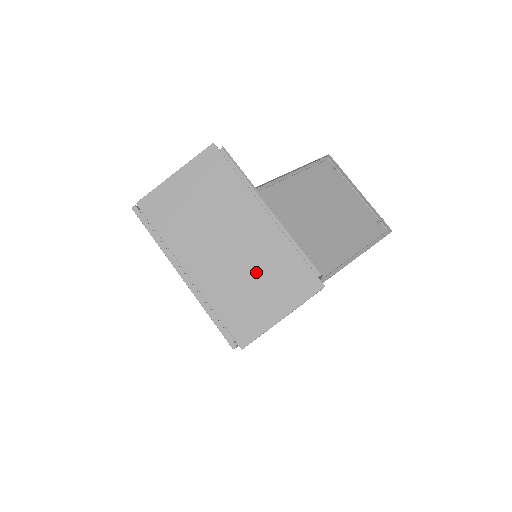
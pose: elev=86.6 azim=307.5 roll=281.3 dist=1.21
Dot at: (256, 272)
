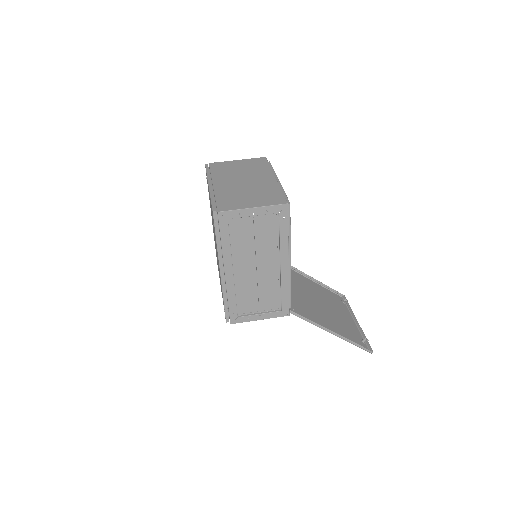
Dot at: (252, 192)
